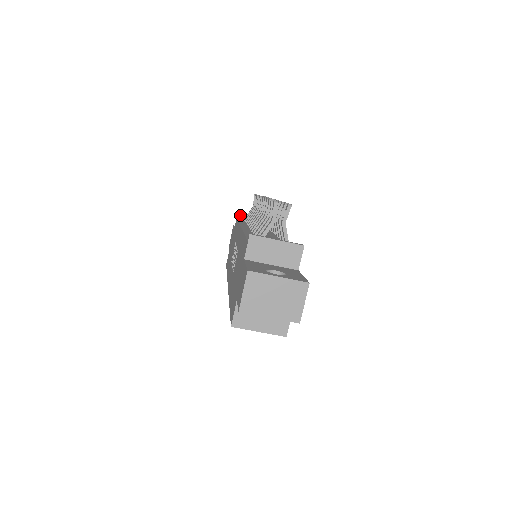
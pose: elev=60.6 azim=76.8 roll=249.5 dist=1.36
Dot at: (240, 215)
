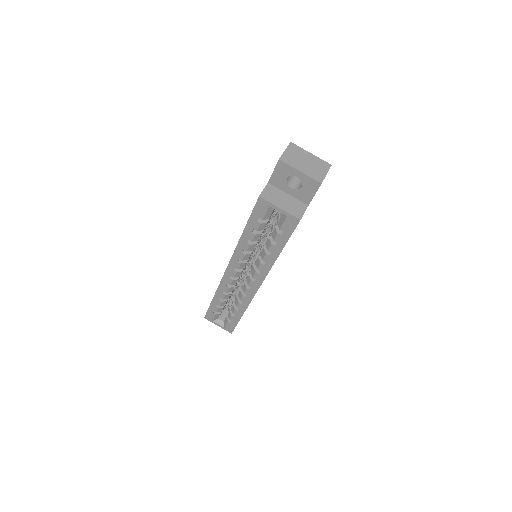
Dot at: occluded
